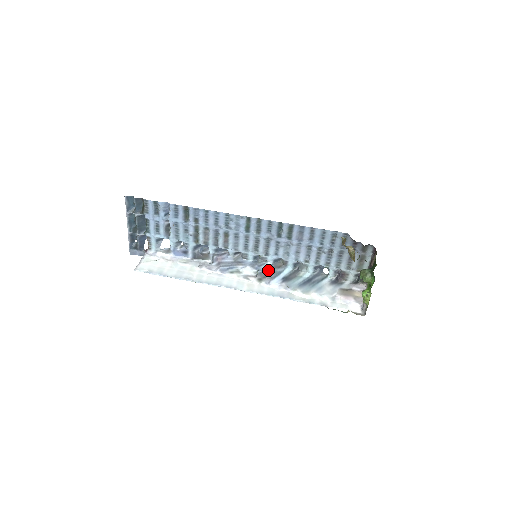
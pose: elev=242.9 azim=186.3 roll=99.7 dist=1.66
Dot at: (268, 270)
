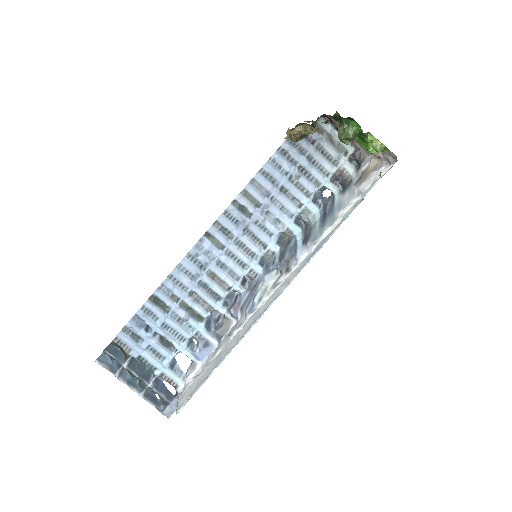
Dot at: (283, 255)
